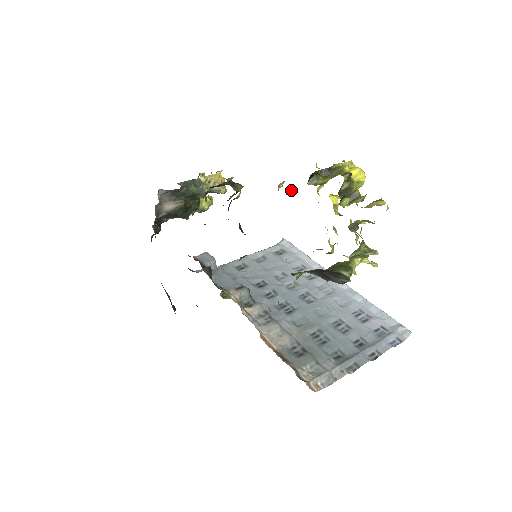
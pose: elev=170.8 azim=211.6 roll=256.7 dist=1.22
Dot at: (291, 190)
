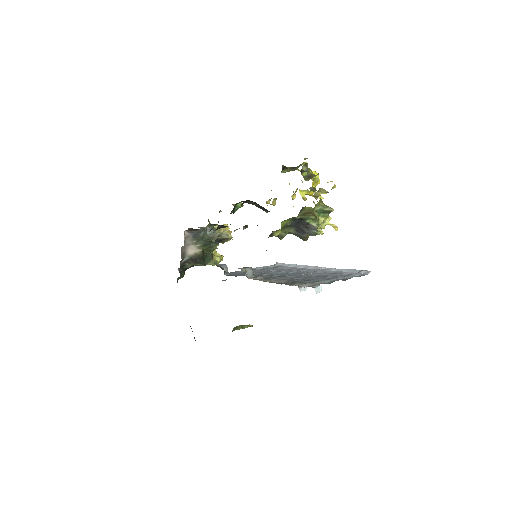
Dot at: (275, 201)
